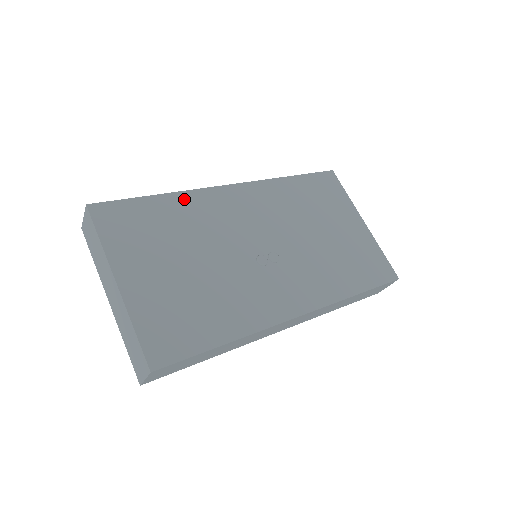
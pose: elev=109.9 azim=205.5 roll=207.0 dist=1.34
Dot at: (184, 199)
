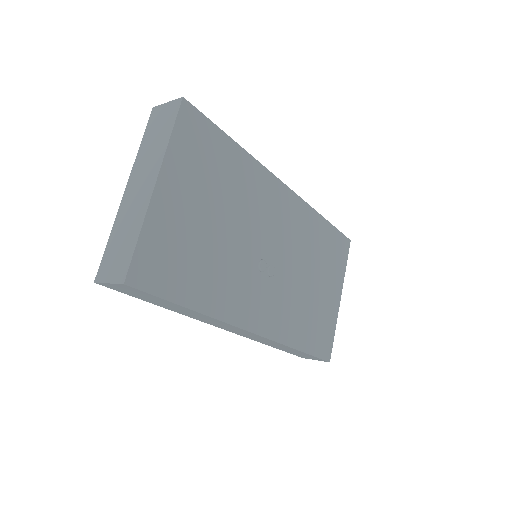
Dot at: (250, 164)
